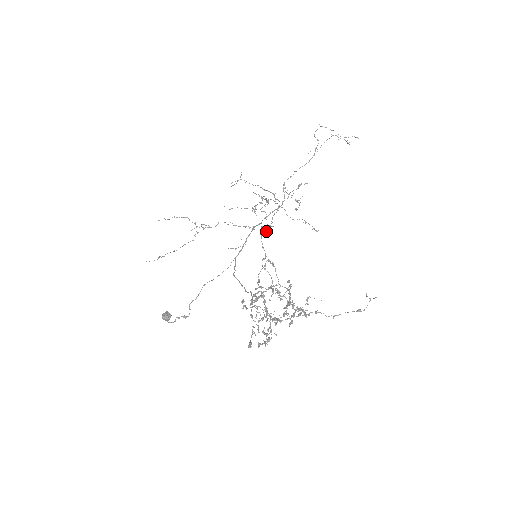
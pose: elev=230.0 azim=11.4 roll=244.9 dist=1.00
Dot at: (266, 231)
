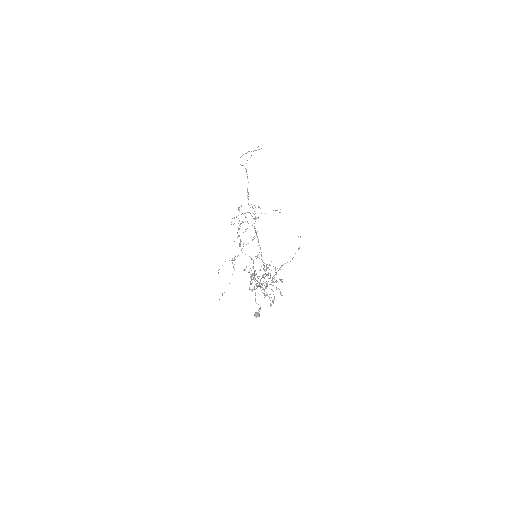
Dot at: (240, 246)
